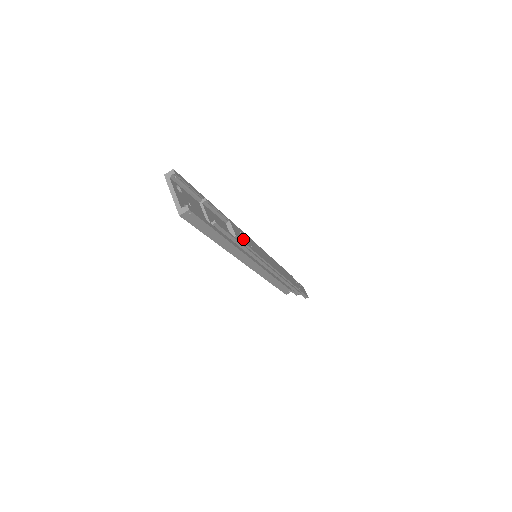
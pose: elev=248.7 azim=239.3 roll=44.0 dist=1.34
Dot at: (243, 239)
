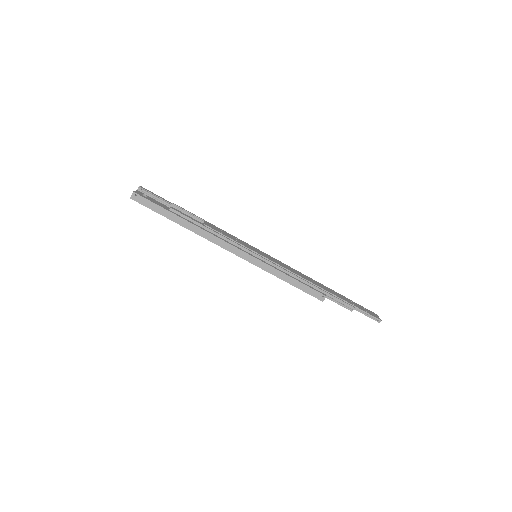
Dot at: (221, 232)
